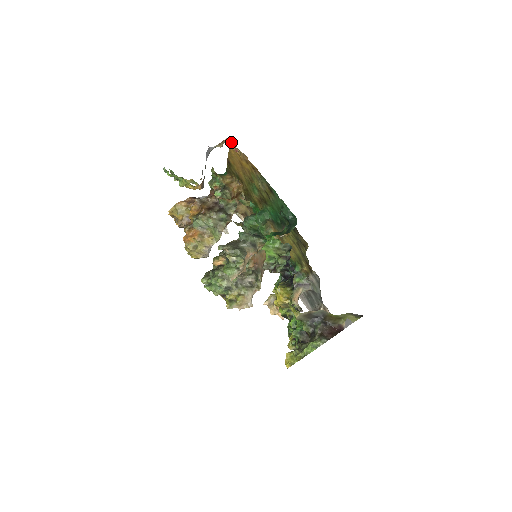
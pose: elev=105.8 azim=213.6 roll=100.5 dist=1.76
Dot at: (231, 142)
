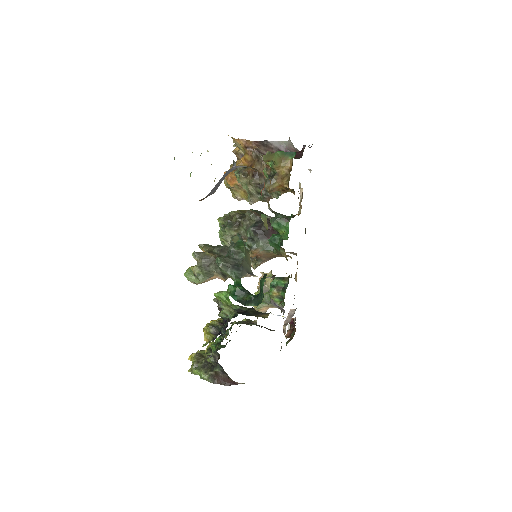
Dot at: occluded
